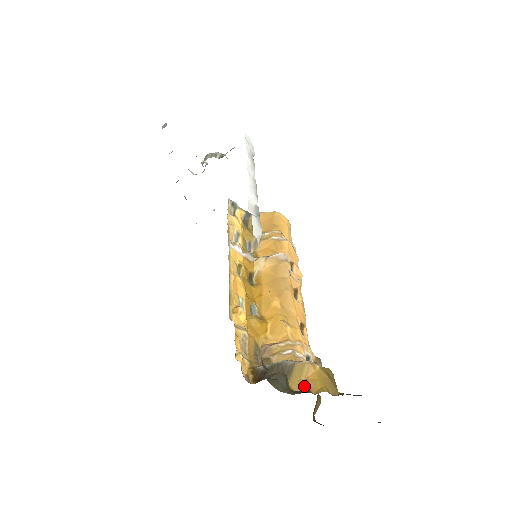
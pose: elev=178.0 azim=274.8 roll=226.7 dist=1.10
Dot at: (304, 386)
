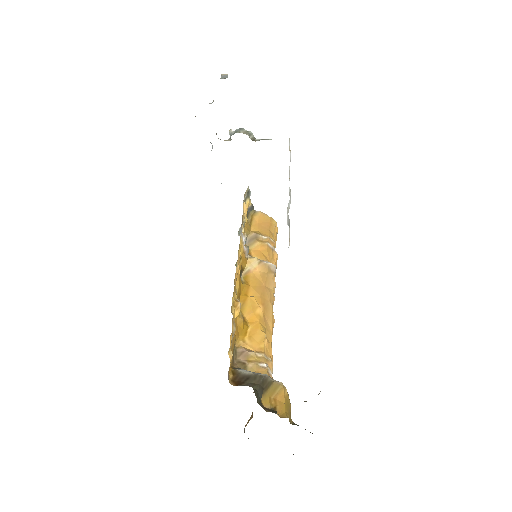
Dot at: (272, 405)
